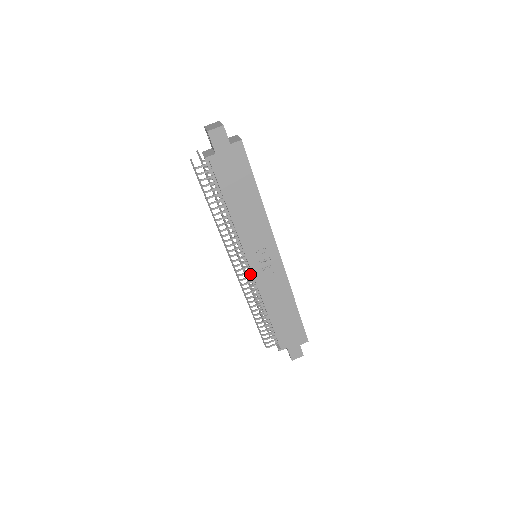
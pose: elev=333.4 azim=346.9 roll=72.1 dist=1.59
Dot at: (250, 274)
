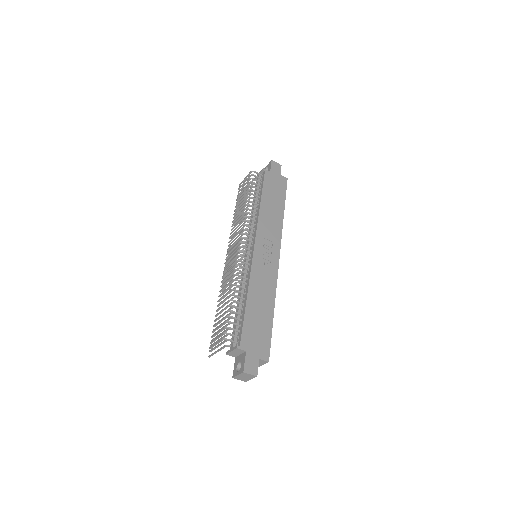
Dot at: (247, 261)
